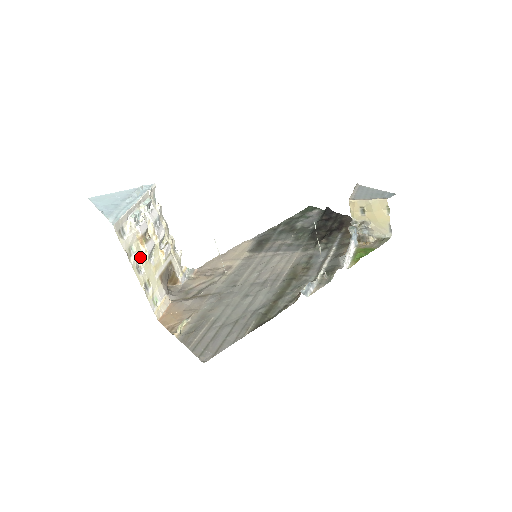
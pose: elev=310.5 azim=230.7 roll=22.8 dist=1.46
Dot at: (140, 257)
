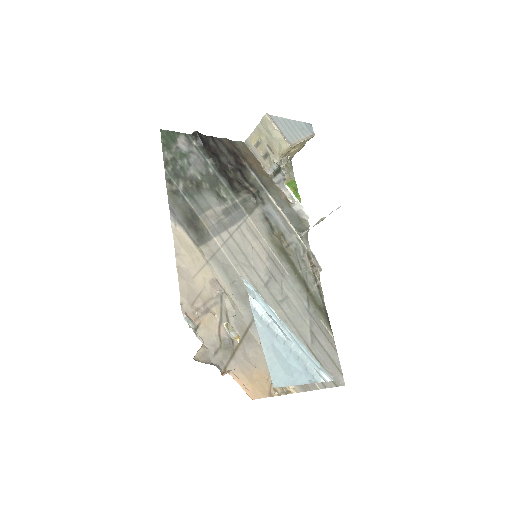
Dot at: occluded
